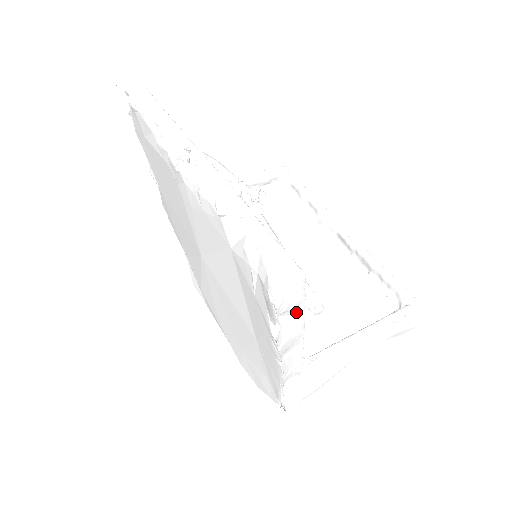
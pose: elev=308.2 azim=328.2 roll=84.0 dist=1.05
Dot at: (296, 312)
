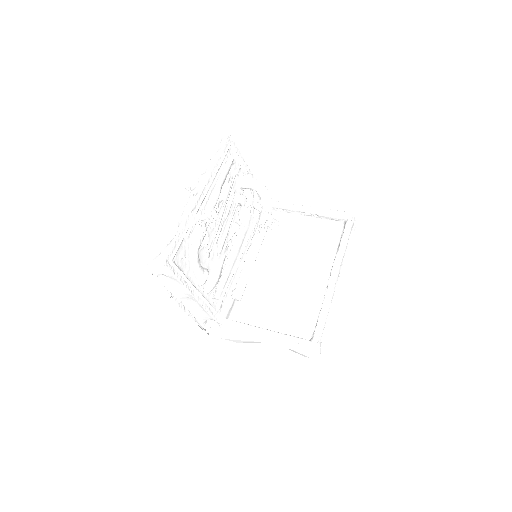
Dot at: (174, 279)
